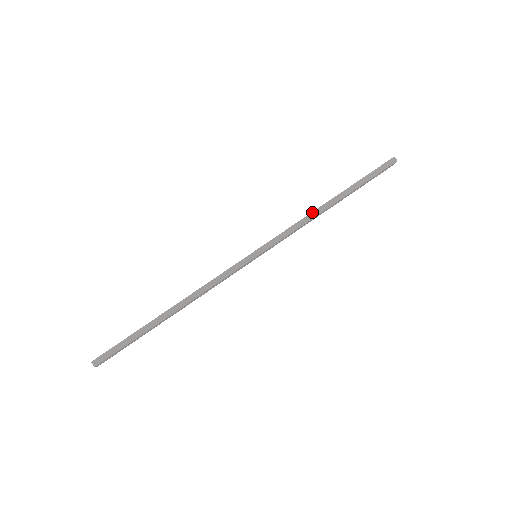
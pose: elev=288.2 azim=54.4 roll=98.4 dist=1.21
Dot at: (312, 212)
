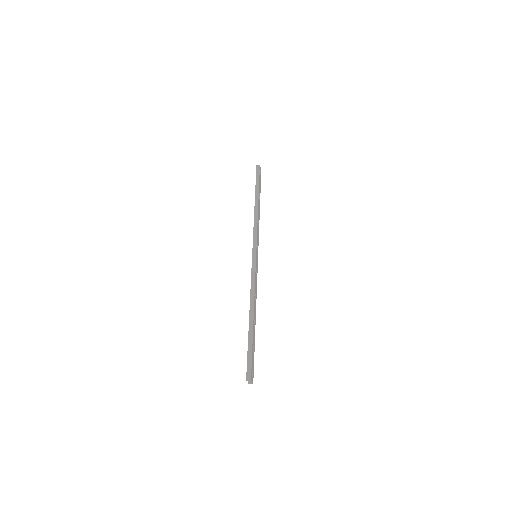
Dot at: (254, 215)
